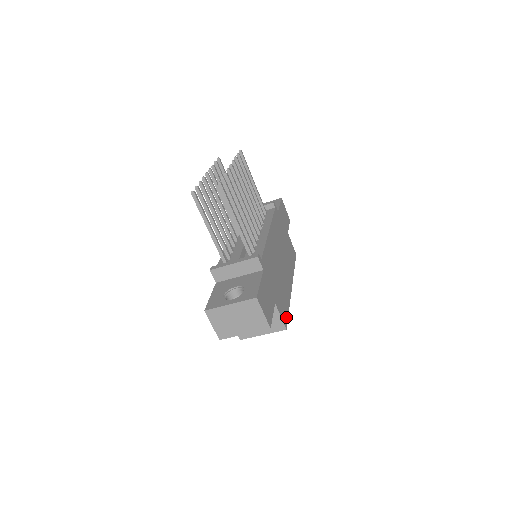
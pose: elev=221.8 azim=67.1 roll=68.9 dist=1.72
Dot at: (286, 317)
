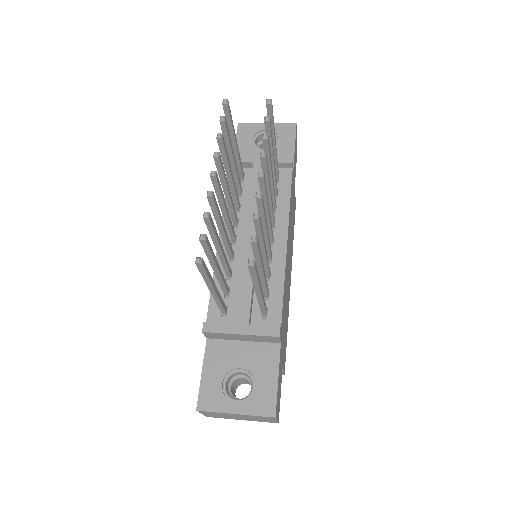
Dot at: (285, 354)
